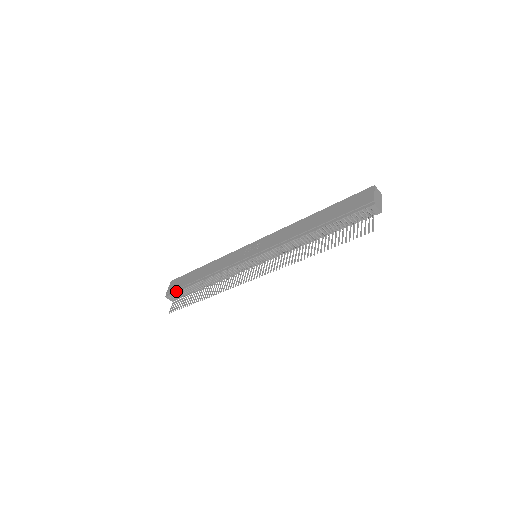
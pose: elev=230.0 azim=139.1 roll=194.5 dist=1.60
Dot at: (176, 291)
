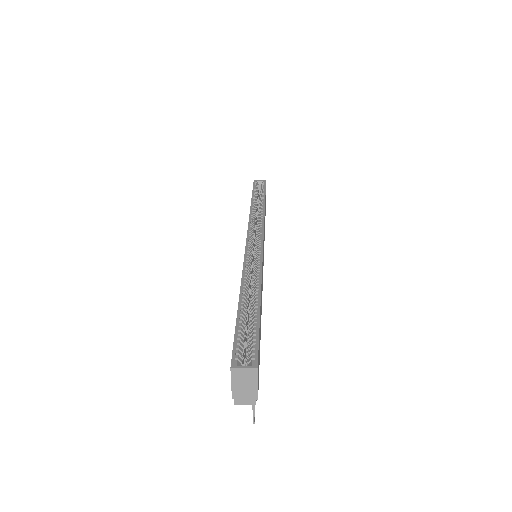
Dot at: occluded
